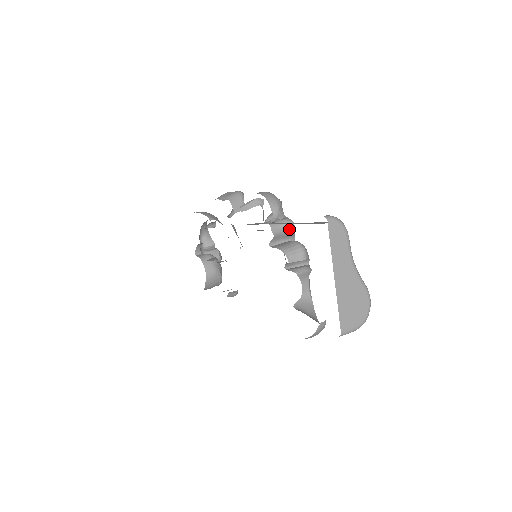
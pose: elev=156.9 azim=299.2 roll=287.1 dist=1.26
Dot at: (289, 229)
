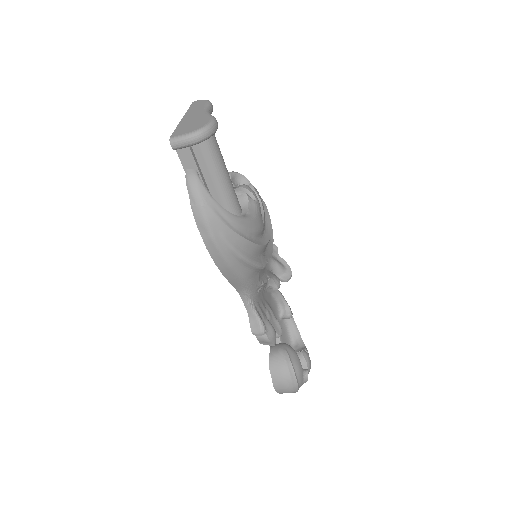
Dot at: occluded
